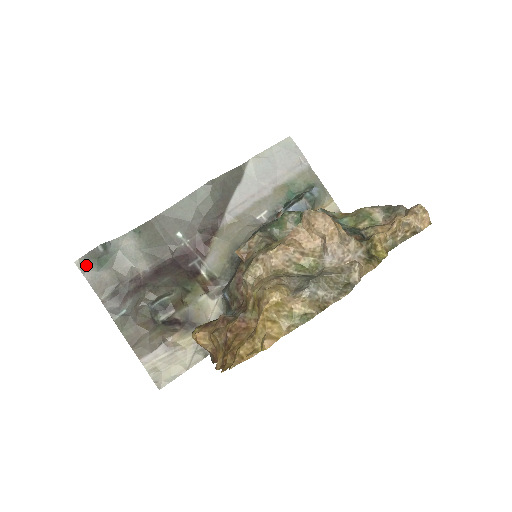
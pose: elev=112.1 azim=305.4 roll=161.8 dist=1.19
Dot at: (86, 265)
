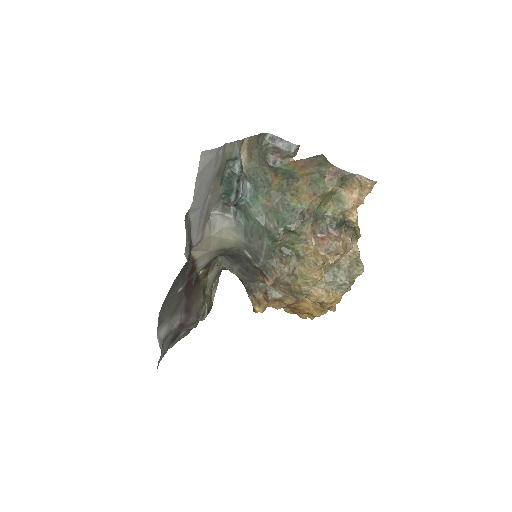
Dot at: occluded
